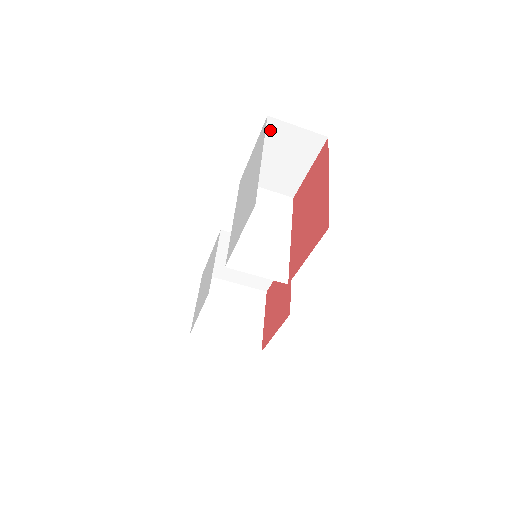
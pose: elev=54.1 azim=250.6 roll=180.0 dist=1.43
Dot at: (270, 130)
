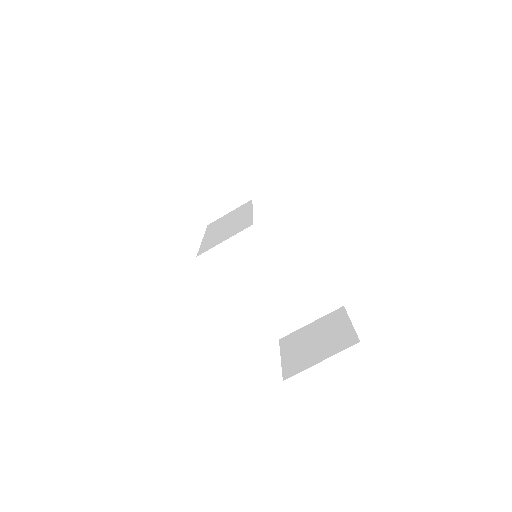
Dot at: (179, 169)
